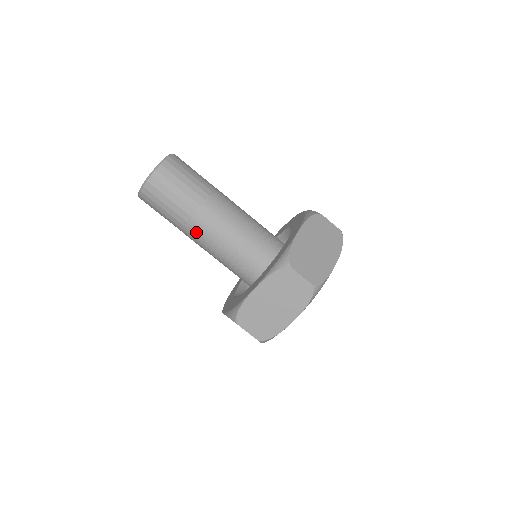
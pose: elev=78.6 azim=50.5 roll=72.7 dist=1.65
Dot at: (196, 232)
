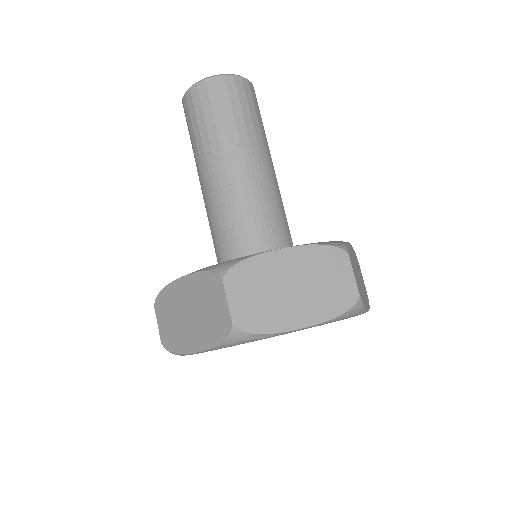
Dot at: (230, 163)
